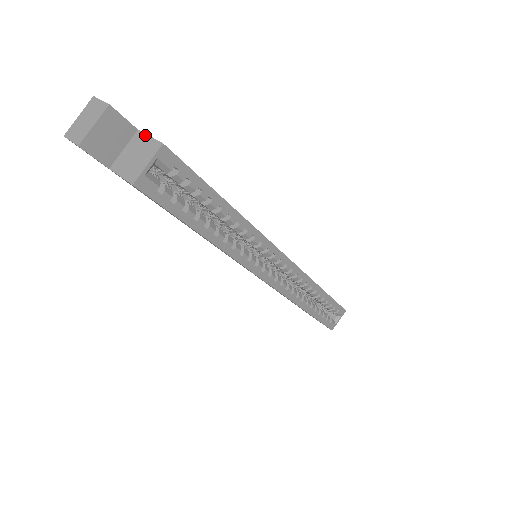
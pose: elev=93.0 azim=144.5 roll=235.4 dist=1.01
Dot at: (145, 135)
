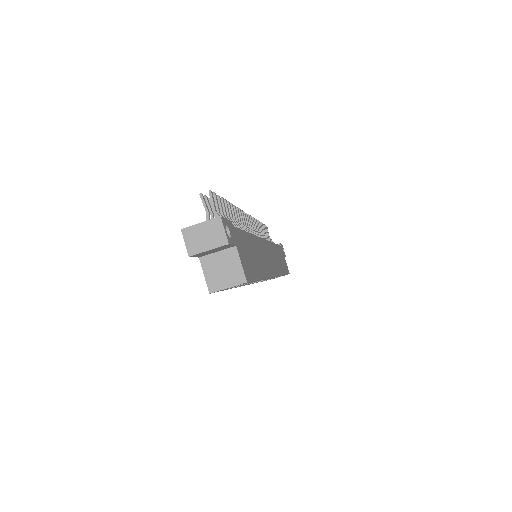
Dot at: (239, 258)
